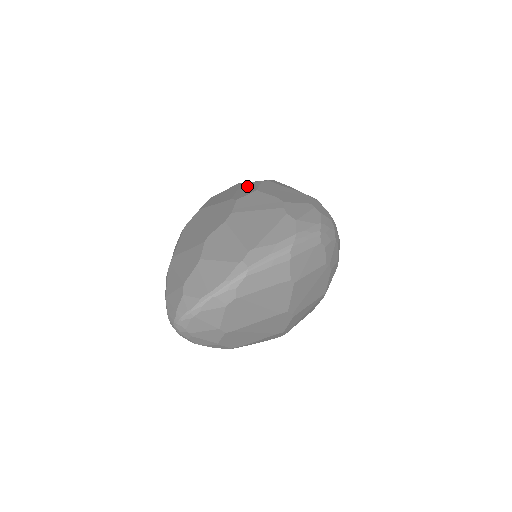
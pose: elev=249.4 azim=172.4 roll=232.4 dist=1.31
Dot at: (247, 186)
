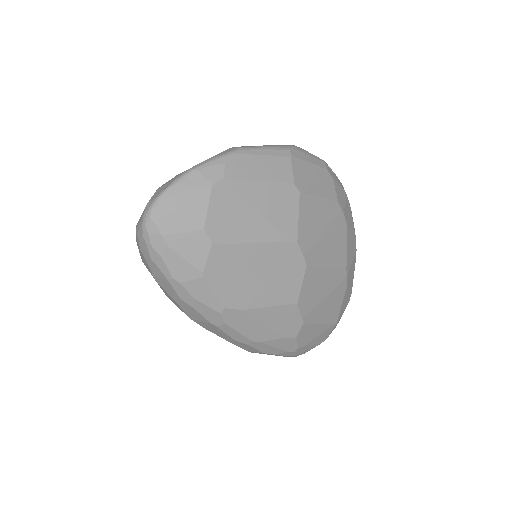
Dot at: occluded
